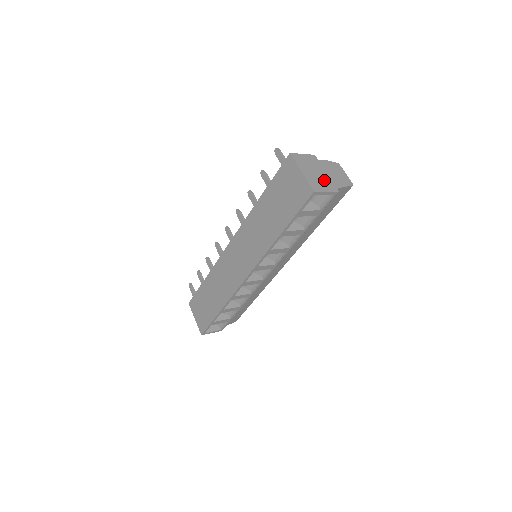
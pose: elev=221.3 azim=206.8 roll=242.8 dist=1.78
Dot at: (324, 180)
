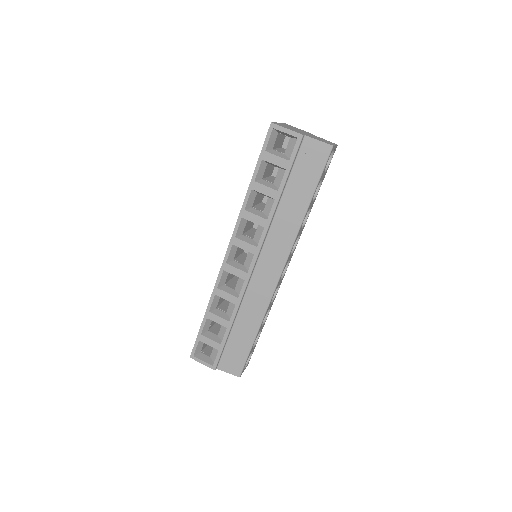
Dot at: (297, 131)
